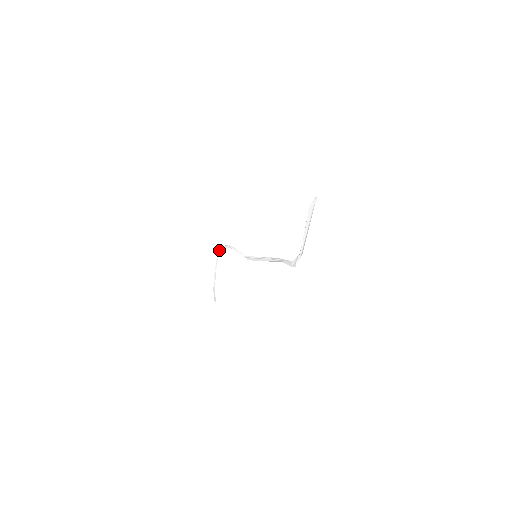
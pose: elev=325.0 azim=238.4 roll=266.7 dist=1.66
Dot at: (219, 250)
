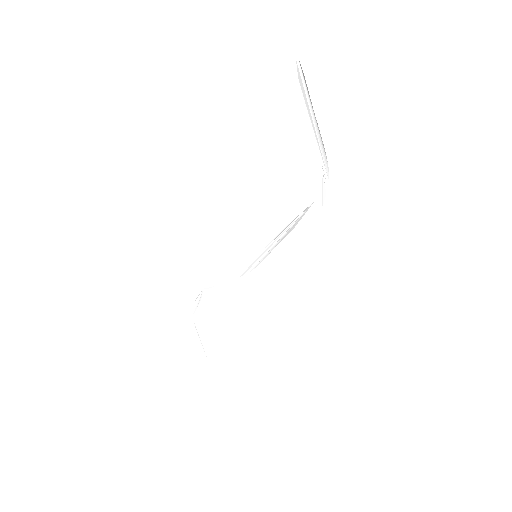
Dot at: (194, 313)
